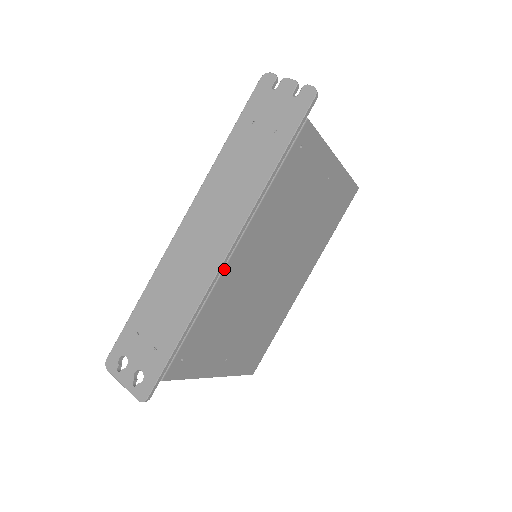
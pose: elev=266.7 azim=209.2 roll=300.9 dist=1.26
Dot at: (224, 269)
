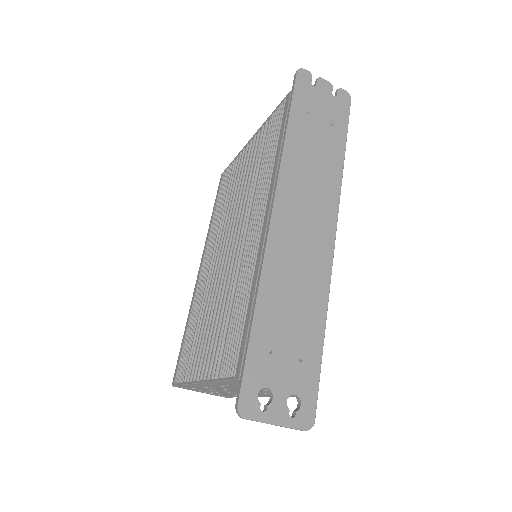
Dot at: occluded
